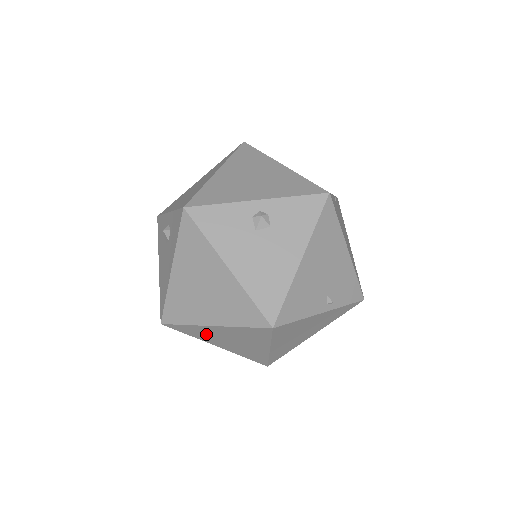
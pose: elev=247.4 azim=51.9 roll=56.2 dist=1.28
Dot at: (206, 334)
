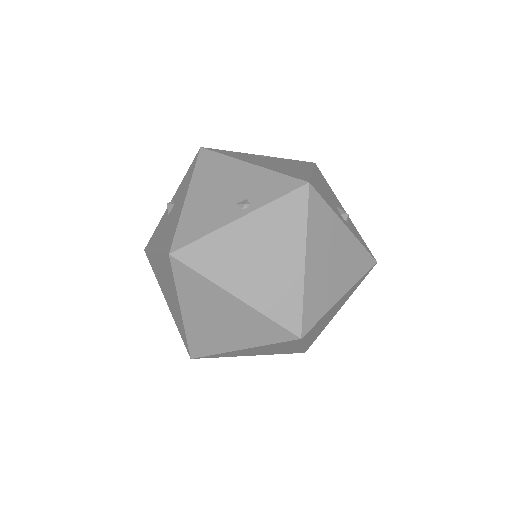
Dot at: (206, 334)
